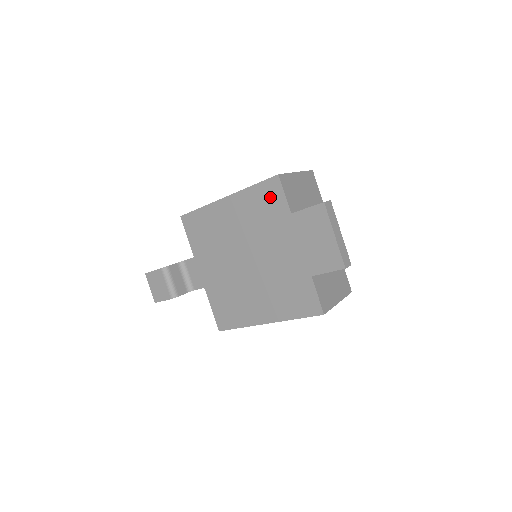
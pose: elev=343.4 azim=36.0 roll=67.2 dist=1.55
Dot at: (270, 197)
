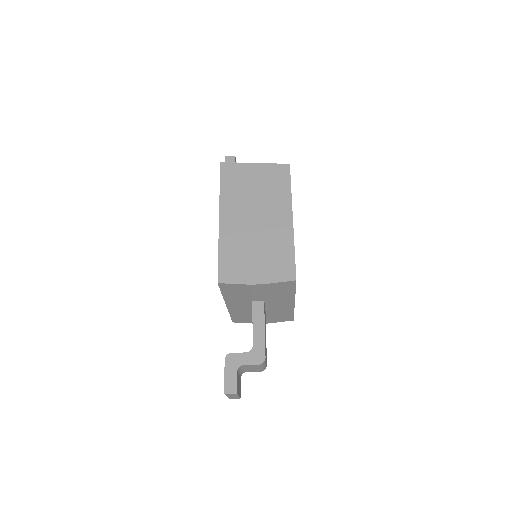
Dot at: occluded
